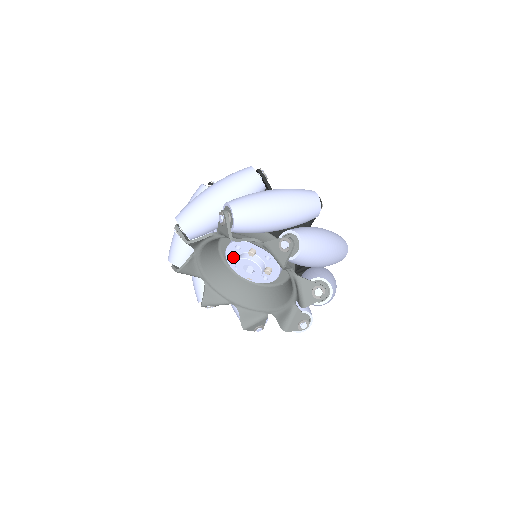
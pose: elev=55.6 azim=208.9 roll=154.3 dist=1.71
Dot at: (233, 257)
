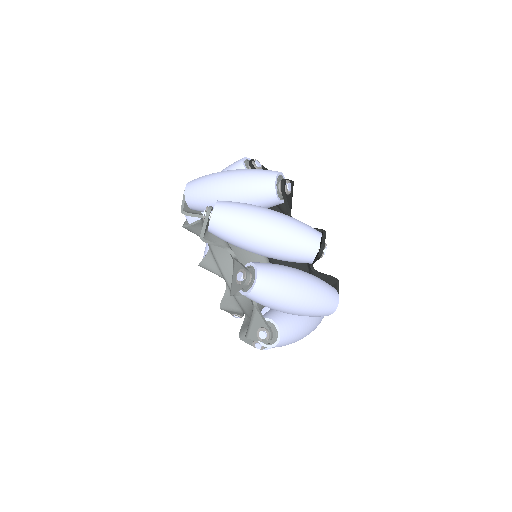
Dot at: occluded
